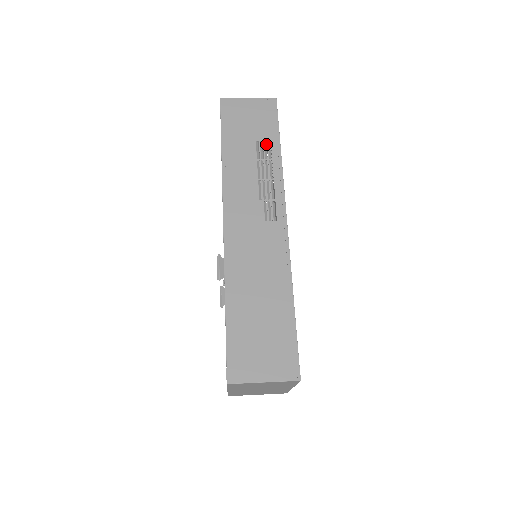
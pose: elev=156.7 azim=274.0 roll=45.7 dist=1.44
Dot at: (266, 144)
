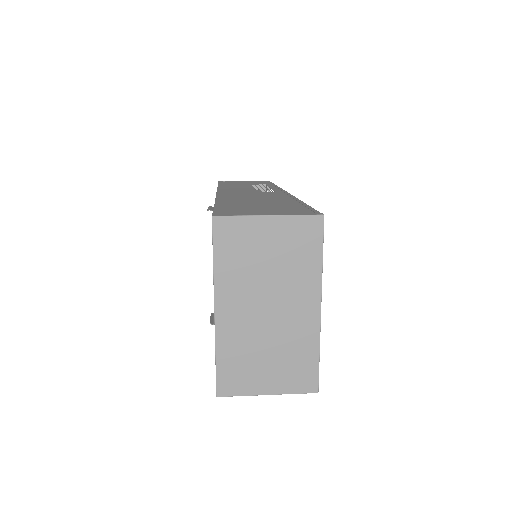
Dot at: occluded
